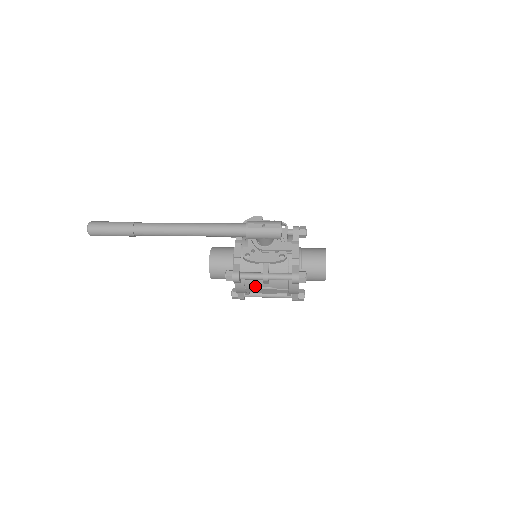
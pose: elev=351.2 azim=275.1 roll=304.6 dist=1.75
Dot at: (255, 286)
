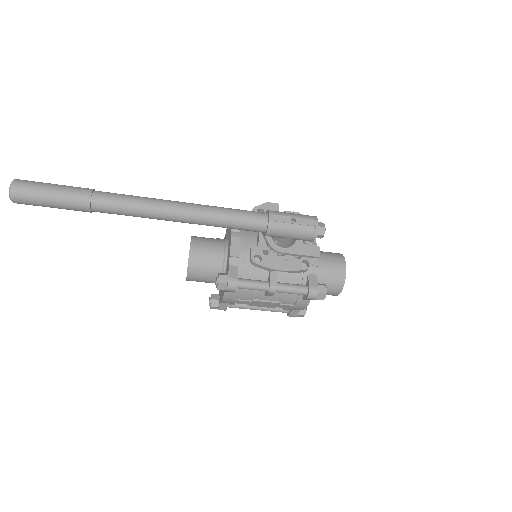
Dot at: (251, 297)
